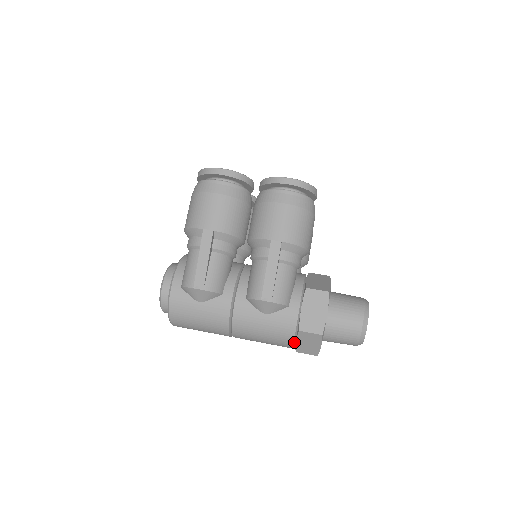
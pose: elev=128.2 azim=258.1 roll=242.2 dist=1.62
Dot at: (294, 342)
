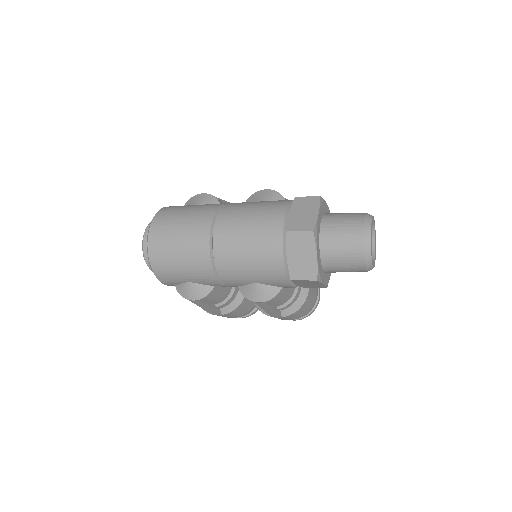
Dot at: (287, 212)
